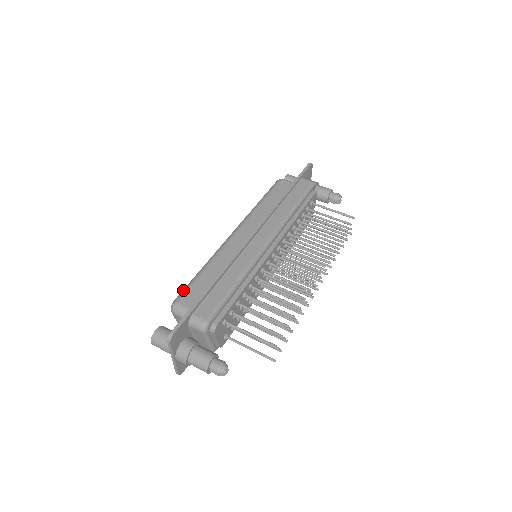
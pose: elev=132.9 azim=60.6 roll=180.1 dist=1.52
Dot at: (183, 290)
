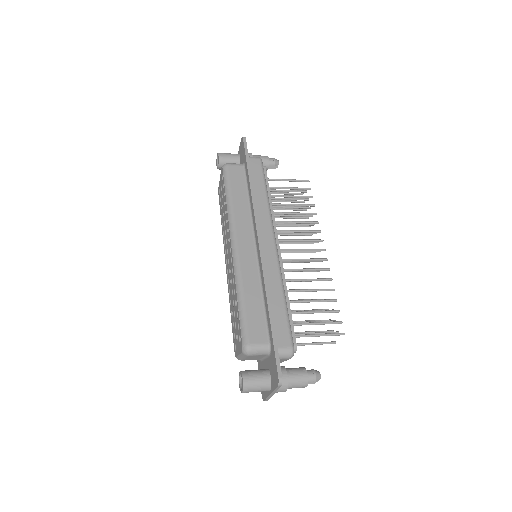
Dot at: (242, 329)
